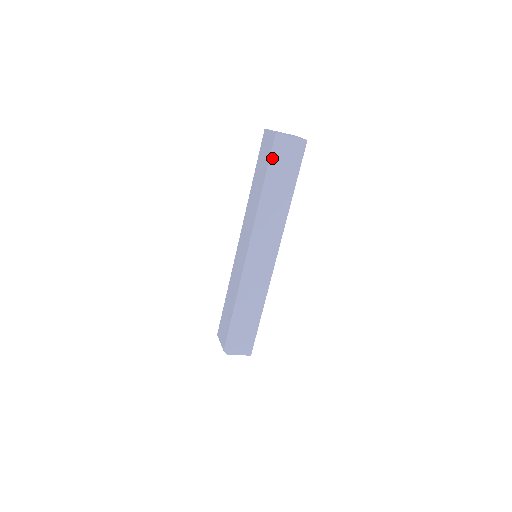
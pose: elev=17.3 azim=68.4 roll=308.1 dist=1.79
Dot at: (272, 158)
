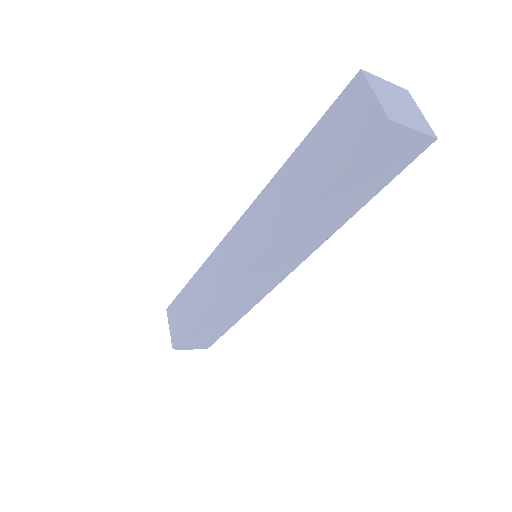
Dot at: (356, 159)
